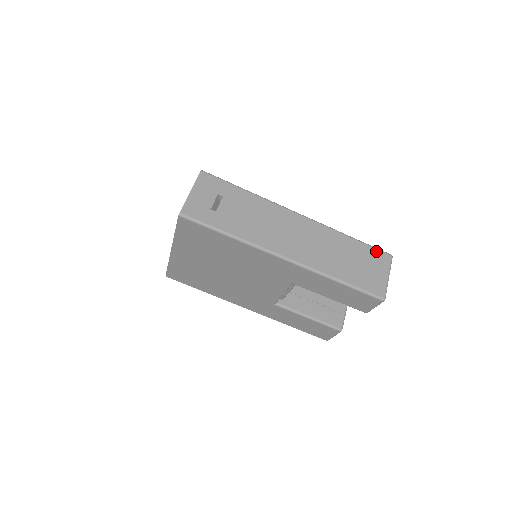
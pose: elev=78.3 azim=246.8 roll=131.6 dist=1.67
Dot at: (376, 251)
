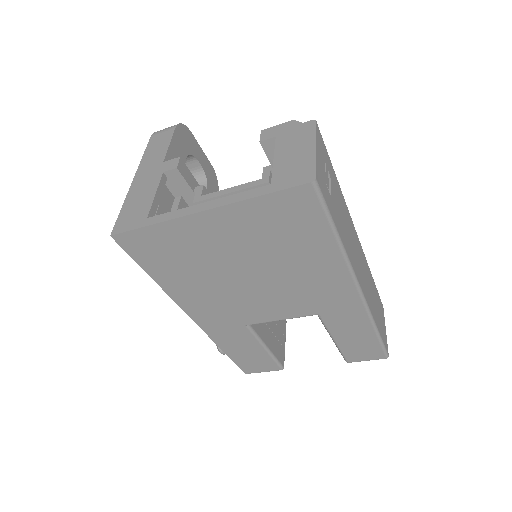
Dot at: (380, 299)
